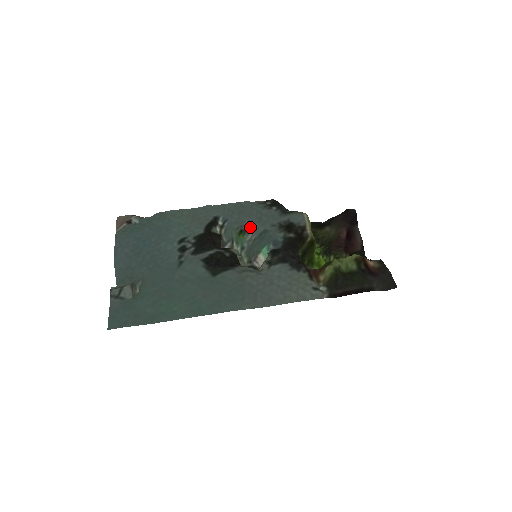
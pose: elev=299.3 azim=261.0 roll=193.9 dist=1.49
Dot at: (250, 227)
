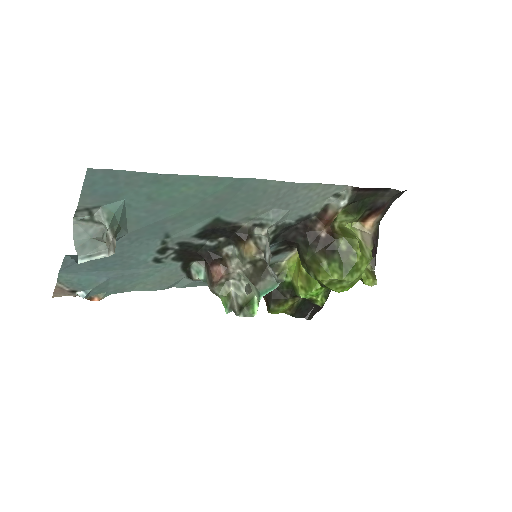
Dot at: occluded
